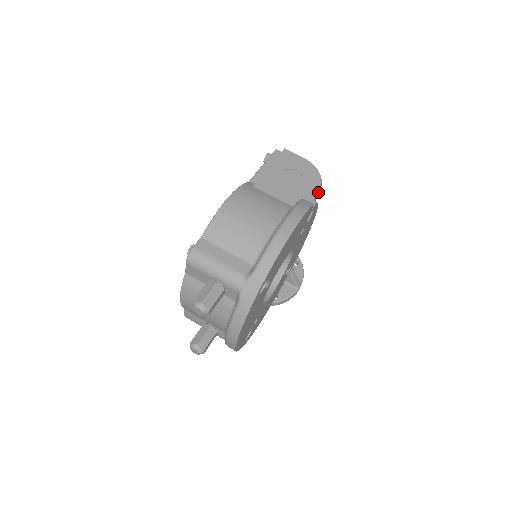
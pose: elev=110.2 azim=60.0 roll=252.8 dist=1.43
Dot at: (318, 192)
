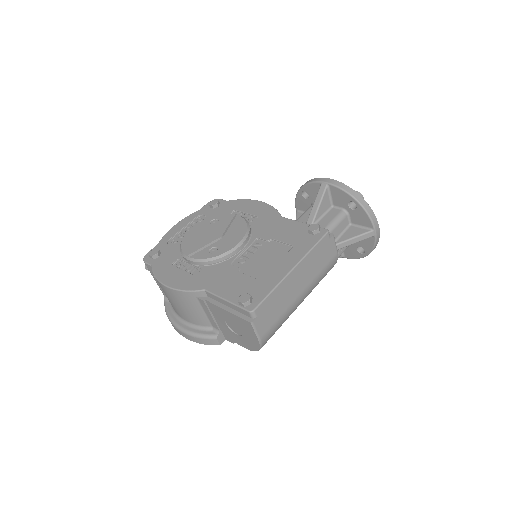
Dot at: (244, 346)
